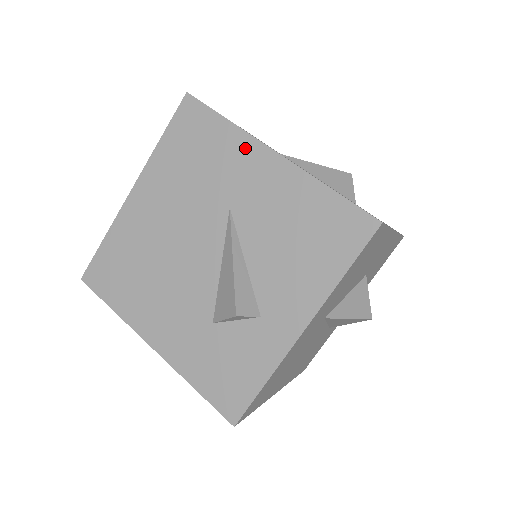
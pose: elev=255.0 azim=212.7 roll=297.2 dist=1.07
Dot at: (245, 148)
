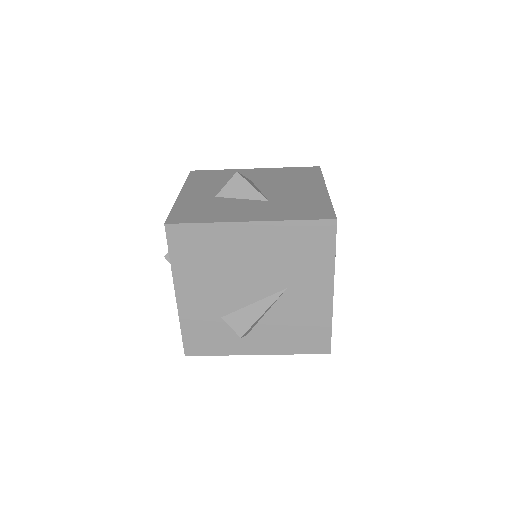
Dot at: (325, 276)
